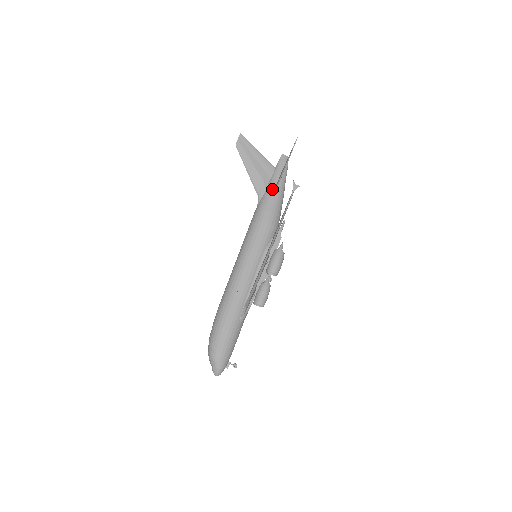
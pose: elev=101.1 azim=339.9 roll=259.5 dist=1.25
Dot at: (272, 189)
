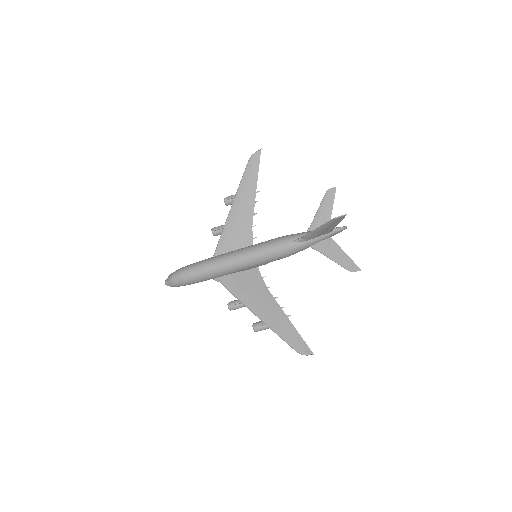
Dot at: (312, 244)
